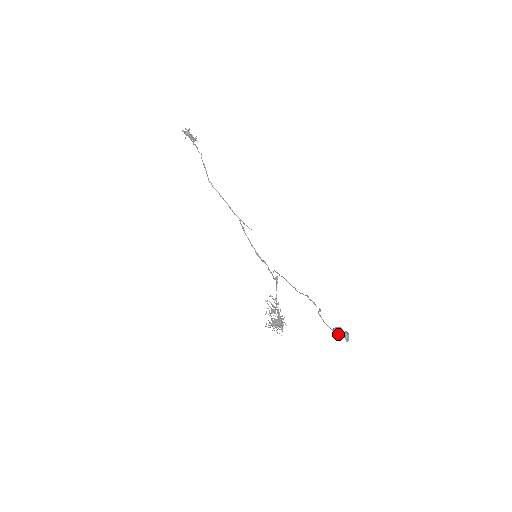
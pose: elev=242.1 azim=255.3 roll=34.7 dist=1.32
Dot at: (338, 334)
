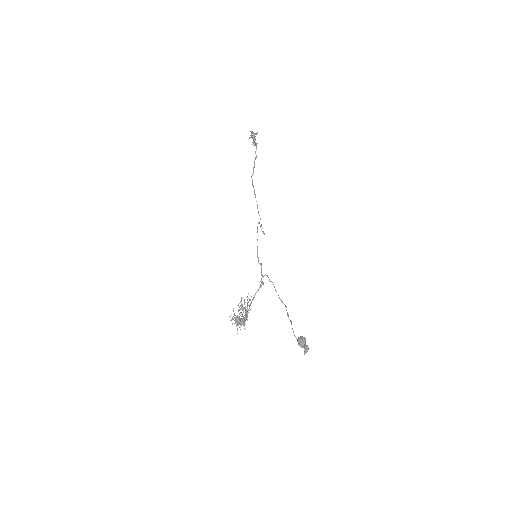
Dot at: (302, 342)
